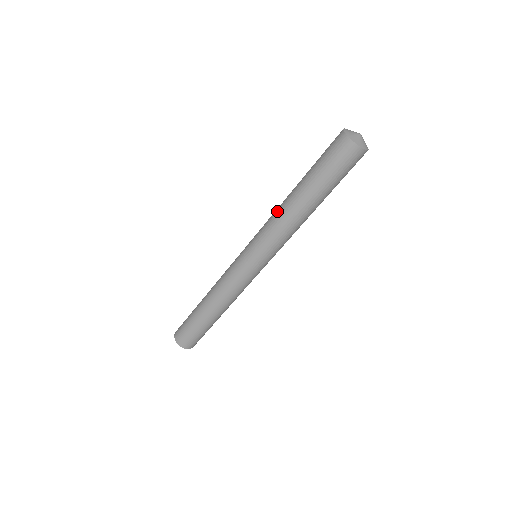
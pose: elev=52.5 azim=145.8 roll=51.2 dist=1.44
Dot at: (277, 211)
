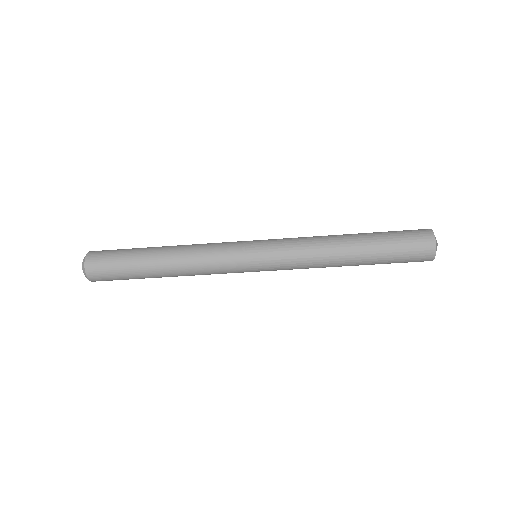
Dot at: (320, 239)
